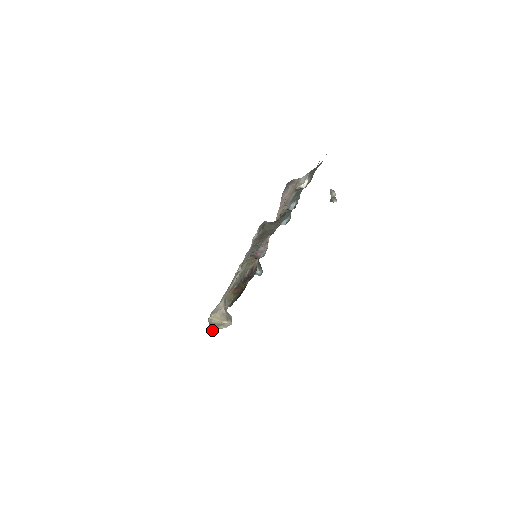
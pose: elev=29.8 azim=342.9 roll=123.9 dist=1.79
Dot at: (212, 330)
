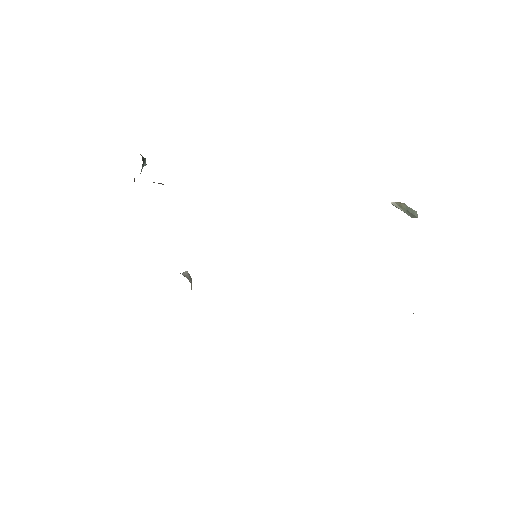
Dot at: occluded
